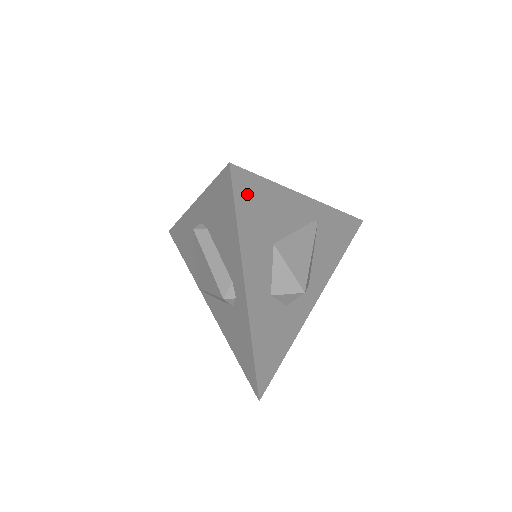
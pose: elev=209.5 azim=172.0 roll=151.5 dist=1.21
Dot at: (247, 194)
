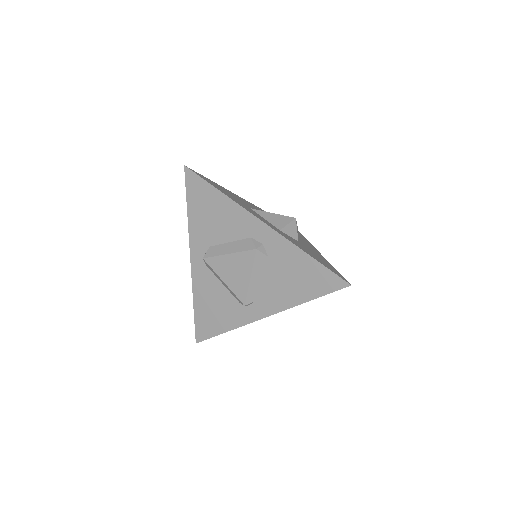
Dot at: (208, 181)
